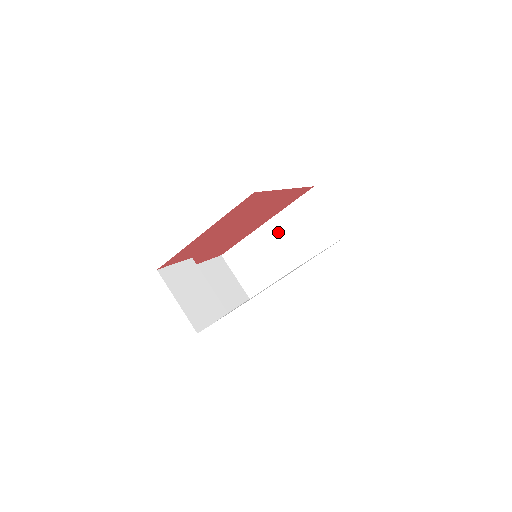
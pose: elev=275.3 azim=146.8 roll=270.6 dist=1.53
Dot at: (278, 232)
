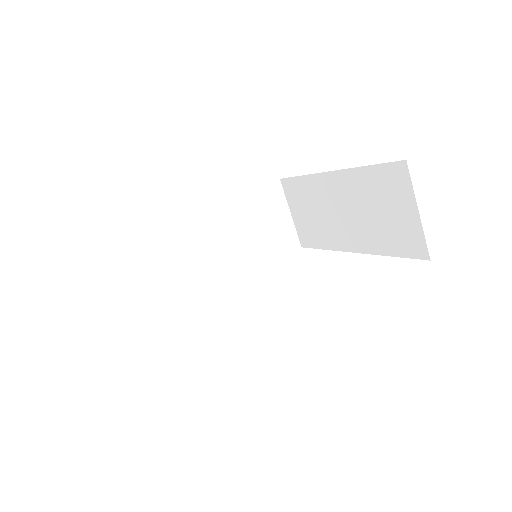
Dot at: (343, 194)
